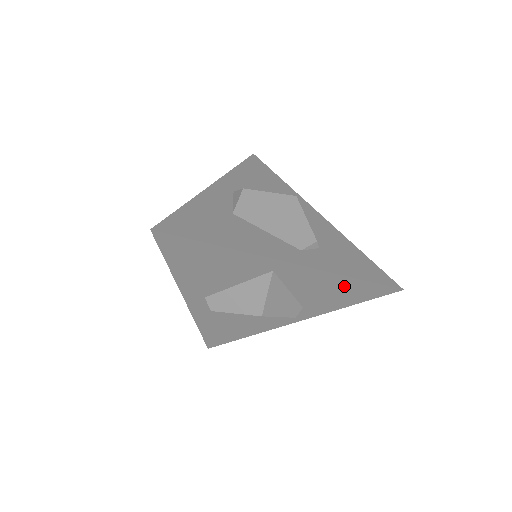
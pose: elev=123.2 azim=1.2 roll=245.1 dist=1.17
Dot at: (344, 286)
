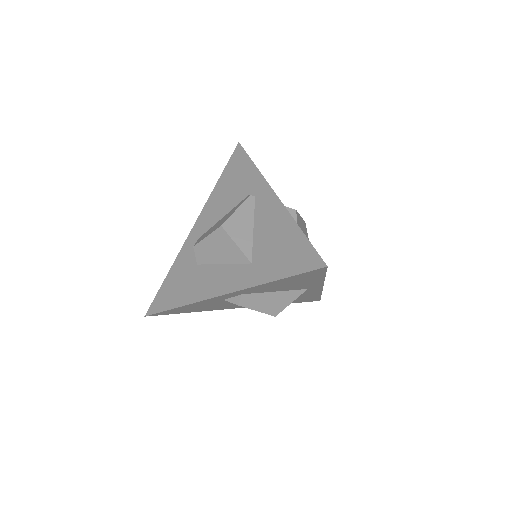
Dot at: (309, 297)
